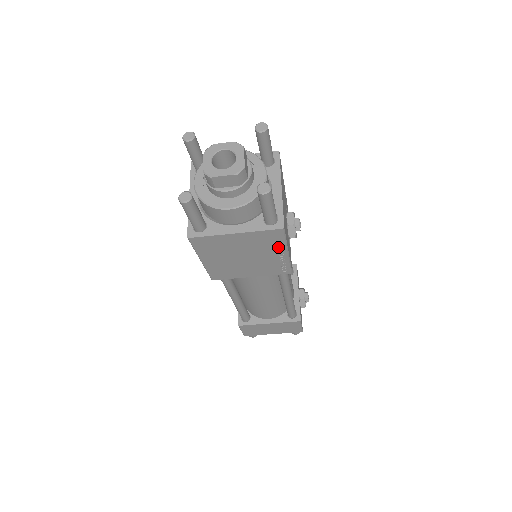
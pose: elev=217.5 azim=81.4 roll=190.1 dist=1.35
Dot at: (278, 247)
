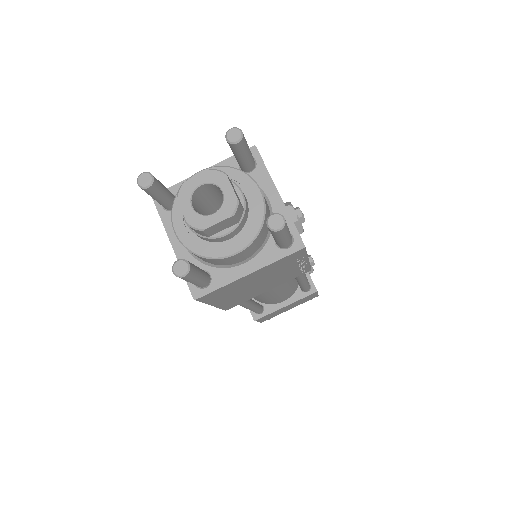
Dot at: (297, 261)
